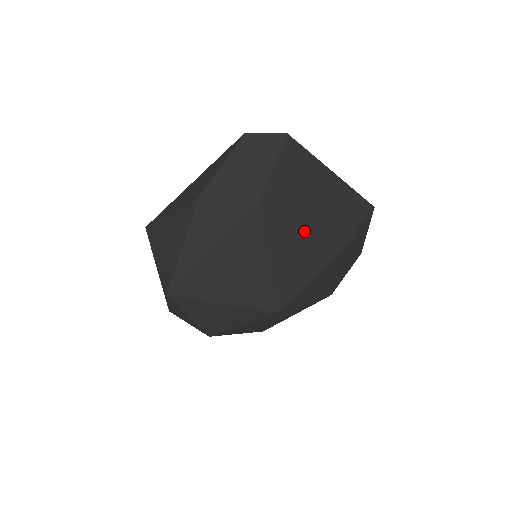
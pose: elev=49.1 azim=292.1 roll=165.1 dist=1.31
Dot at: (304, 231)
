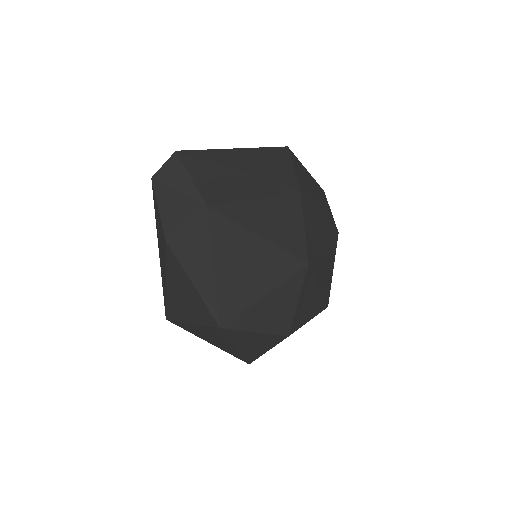
Dot at: (258, 196)
